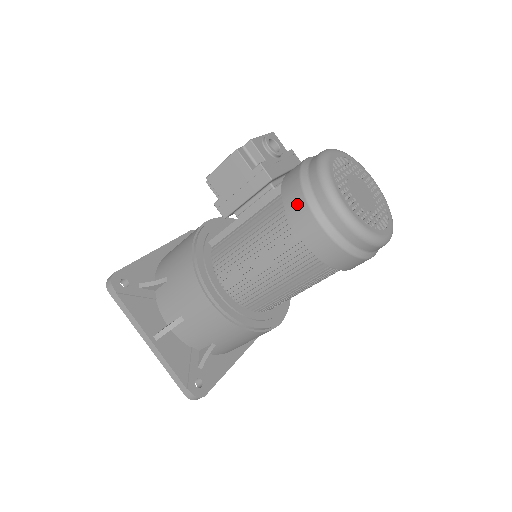
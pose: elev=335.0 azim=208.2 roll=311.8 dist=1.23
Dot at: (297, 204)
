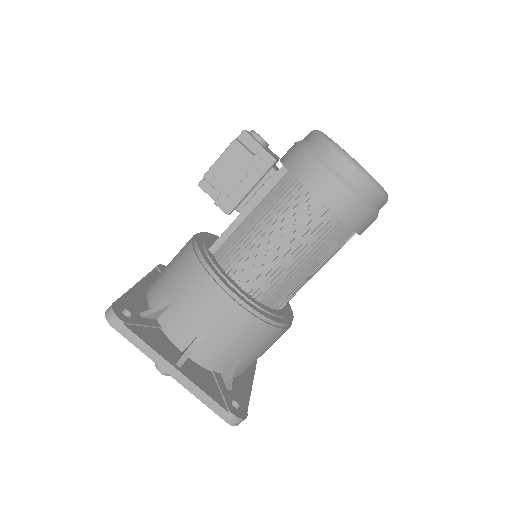
Dot at: (312, 172)
